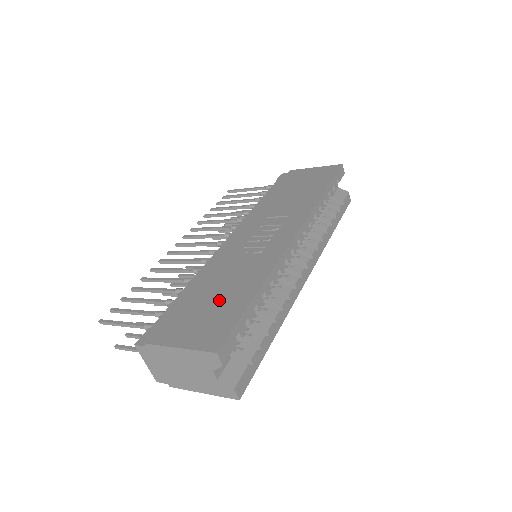
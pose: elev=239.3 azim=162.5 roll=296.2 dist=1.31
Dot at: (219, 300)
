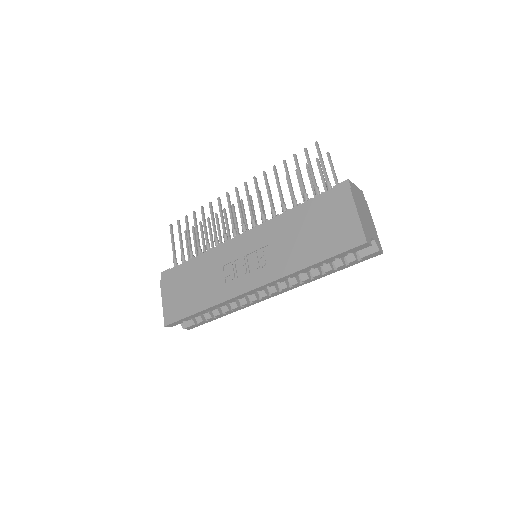
Dot at: (190, 293)
